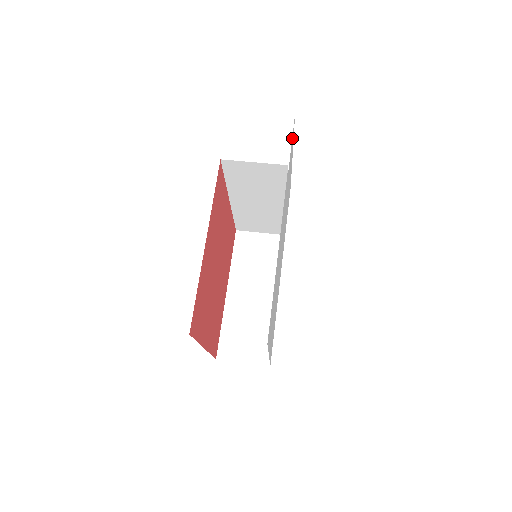
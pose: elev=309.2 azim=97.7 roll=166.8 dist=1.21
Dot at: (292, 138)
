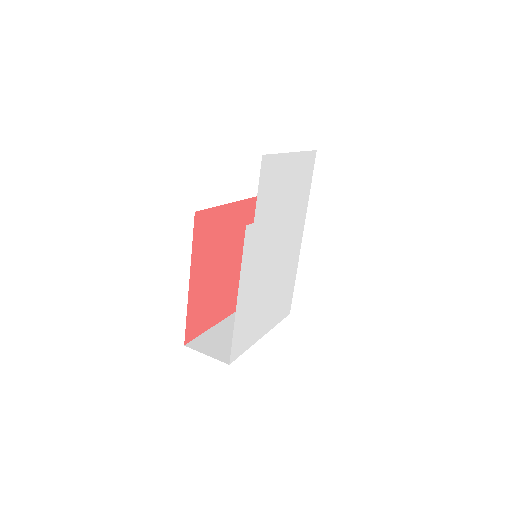
Dot at: (262, 178)
